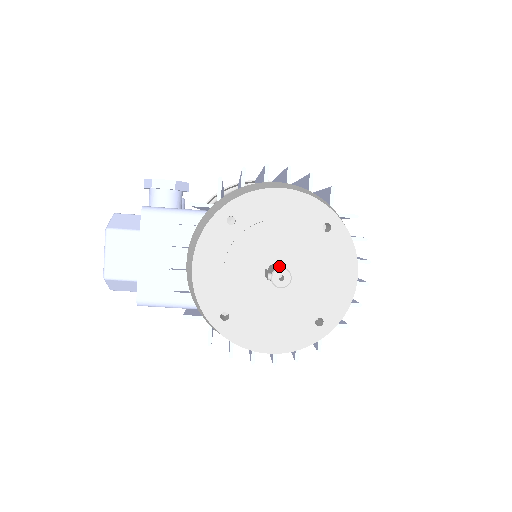
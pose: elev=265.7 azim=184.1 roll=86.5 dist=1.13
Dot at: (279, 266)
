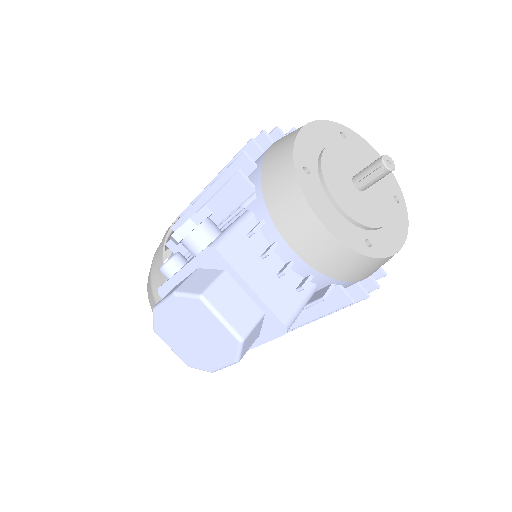
Dot at: (375, 161)
